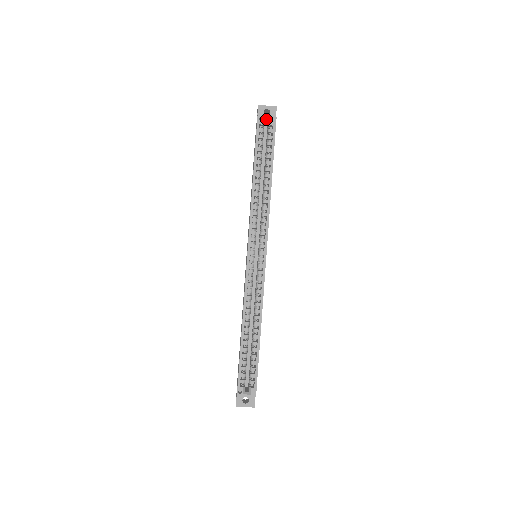
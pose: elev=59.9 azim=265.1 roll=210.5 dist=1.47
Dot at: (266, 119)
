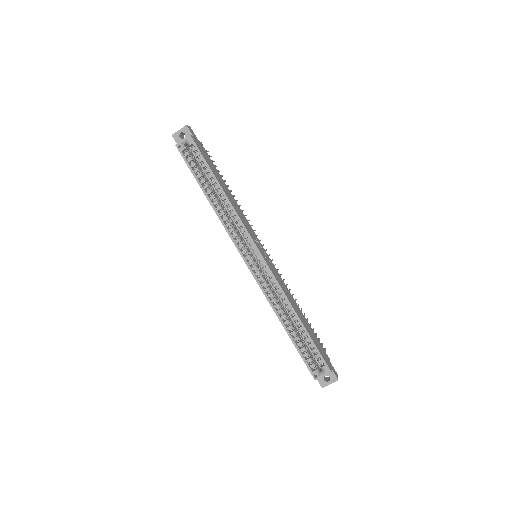
Dot at: (184, 143)
